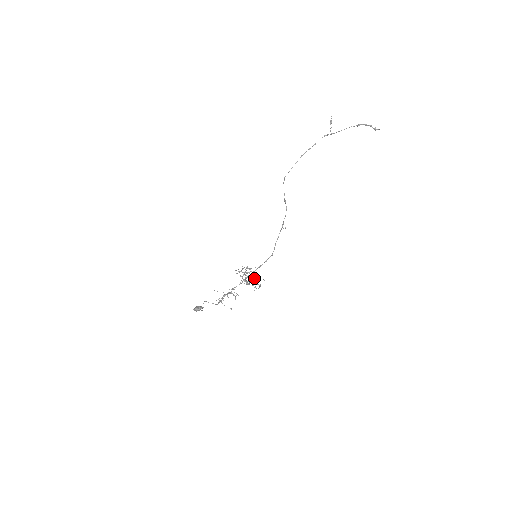
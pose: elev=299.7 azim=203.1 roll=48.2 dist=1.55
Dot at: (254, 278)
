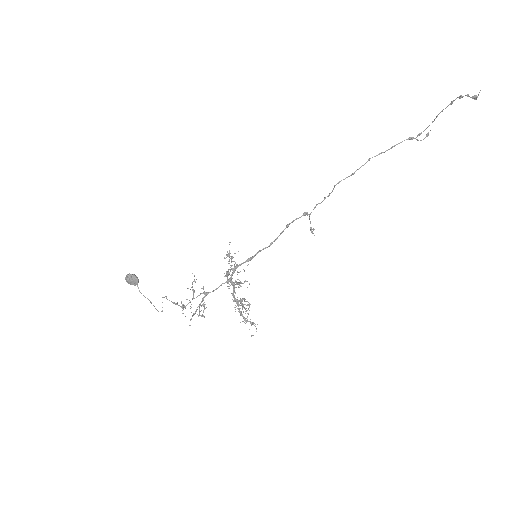
Dot at: (239, 282)
